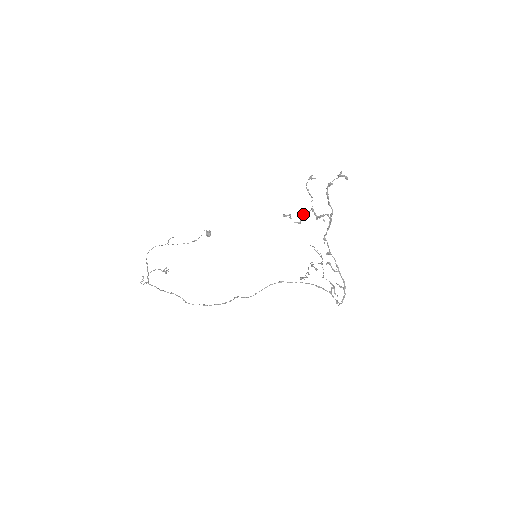
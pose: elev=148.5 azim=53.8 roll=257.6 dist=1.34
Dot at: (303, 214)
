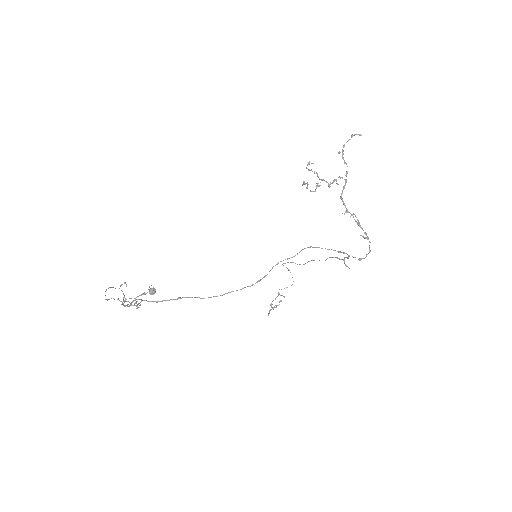
Dot at: (317, 184)
